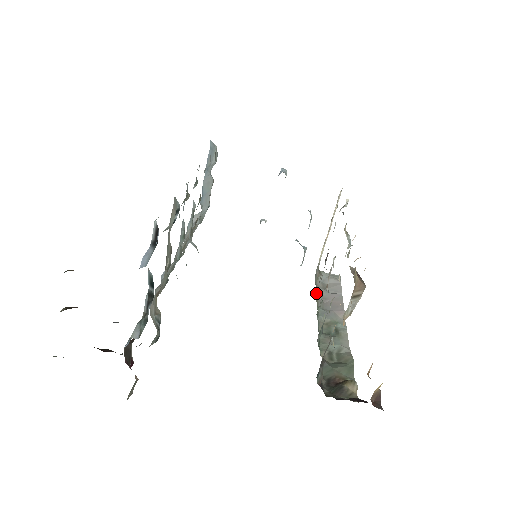
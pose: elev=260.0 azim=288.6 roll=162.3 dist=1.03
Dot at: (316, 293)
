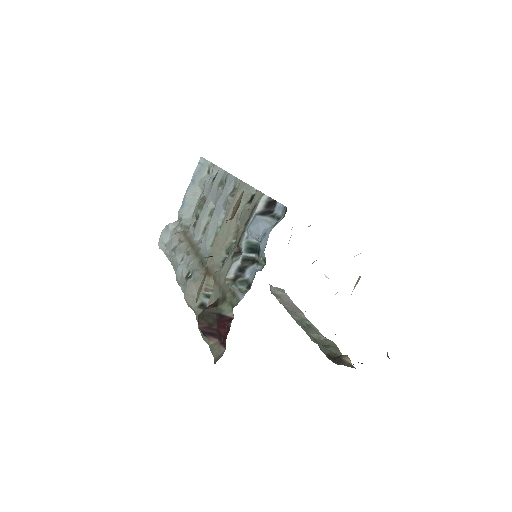
Dot at: occluded
